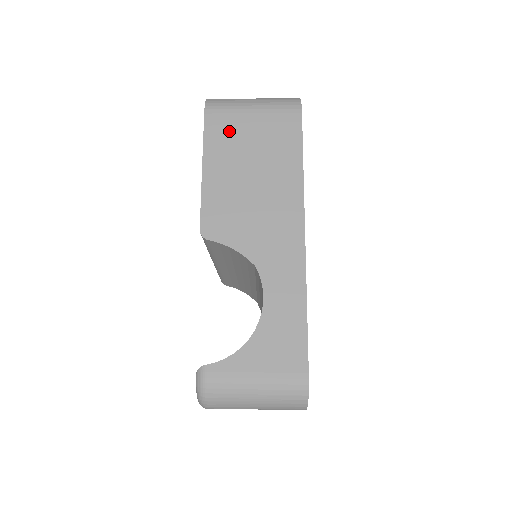
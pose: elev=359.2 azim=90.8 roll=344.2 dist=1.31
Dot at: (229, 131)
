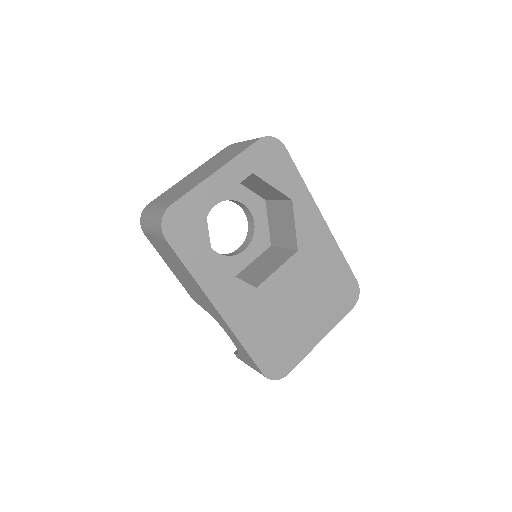
Dot at: (158, 247)
